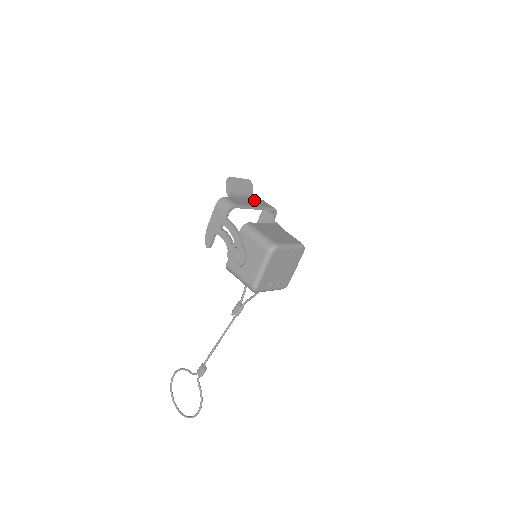
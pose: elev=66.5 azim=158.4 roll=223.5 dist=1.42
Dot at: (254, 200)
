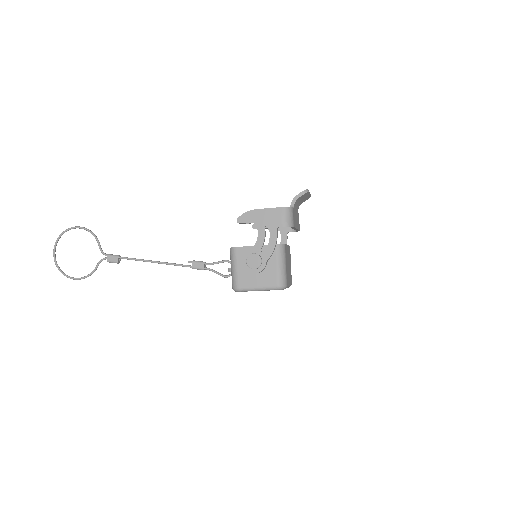
Dot at: occluded
